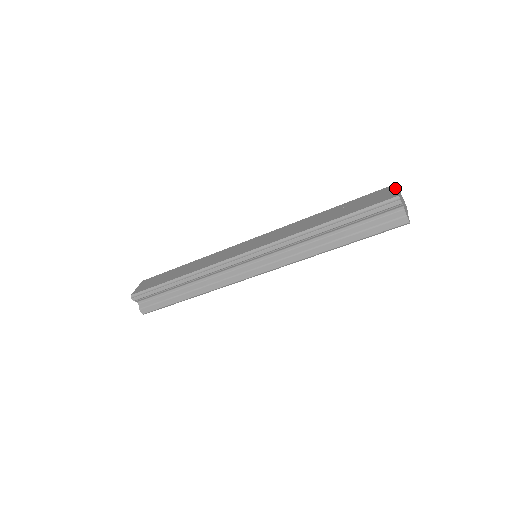
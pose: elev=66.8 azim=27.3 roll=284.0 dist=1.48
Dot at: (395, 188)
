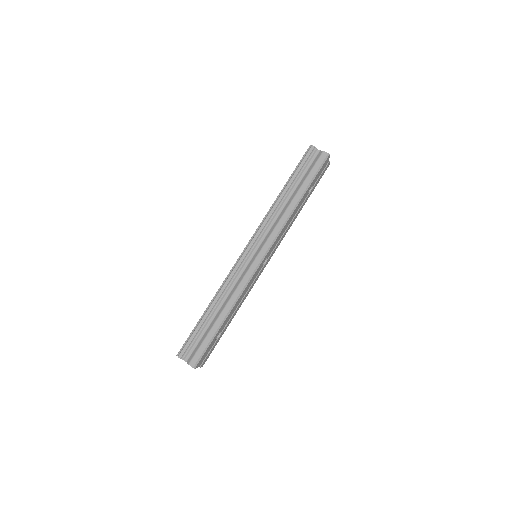
Dot at: occluded
